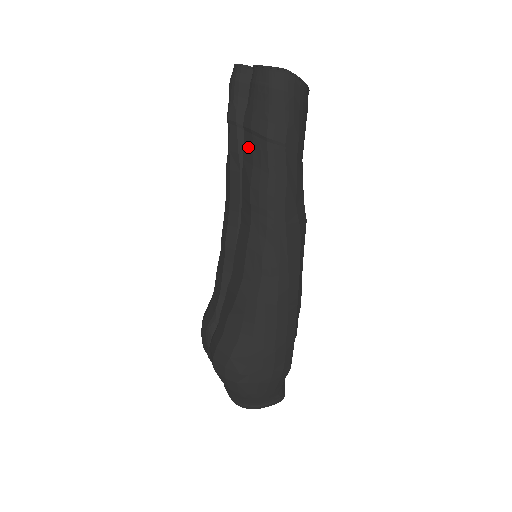
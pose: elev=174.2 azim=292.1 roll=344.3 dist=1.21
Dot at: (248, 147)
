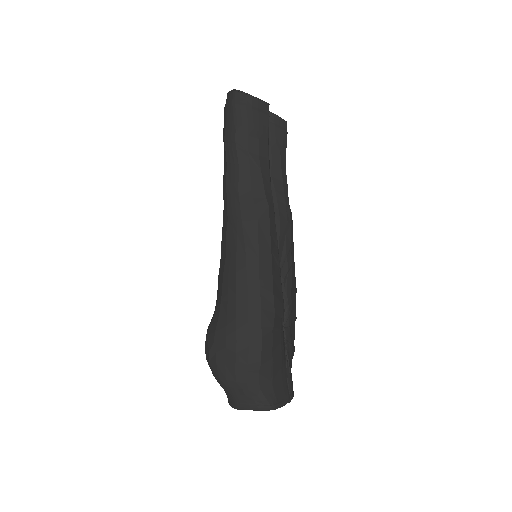
Dot at: occluded
